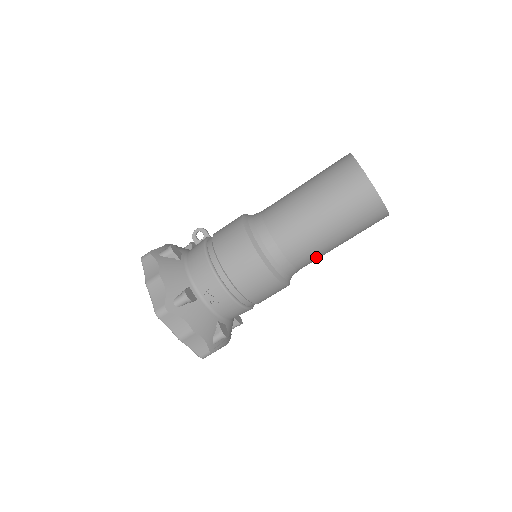
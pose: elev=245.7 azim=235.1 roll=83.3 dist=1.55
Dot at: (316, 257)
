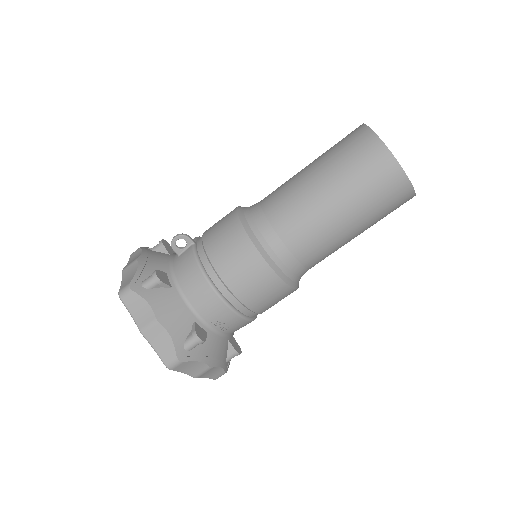
Dot at: occluded
